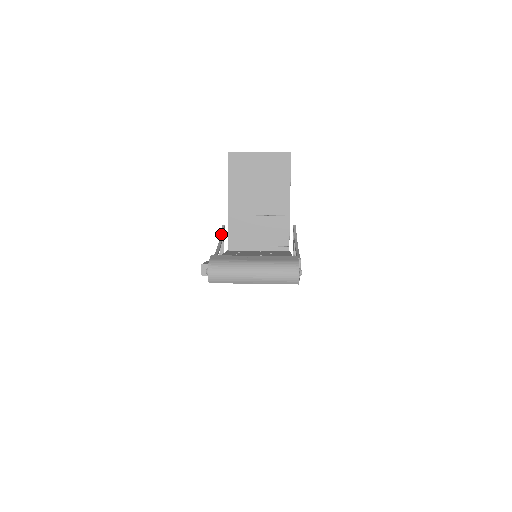
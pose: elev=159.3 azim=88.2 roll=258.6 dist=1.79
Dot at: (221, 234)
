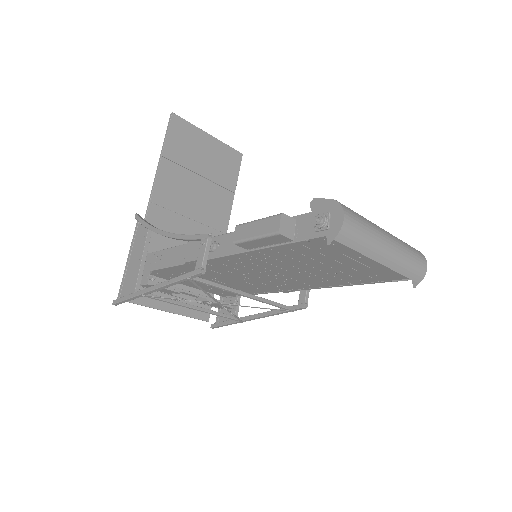
Dot at: occluded
